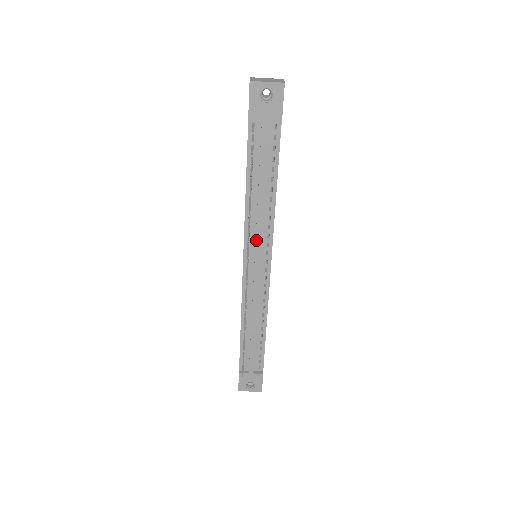
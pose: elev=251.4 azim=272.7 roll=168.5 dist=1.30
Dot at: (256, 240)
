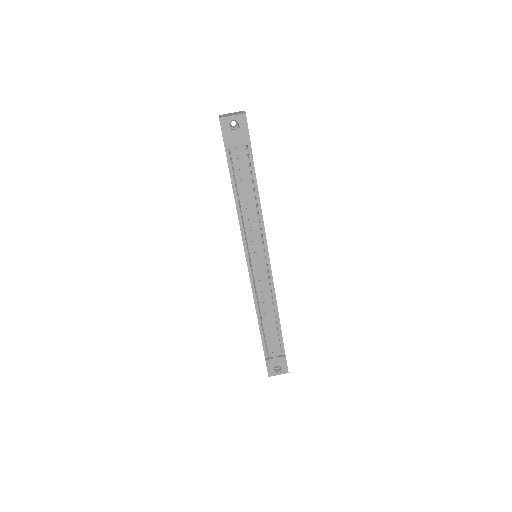
Dot at: (253, 241)
